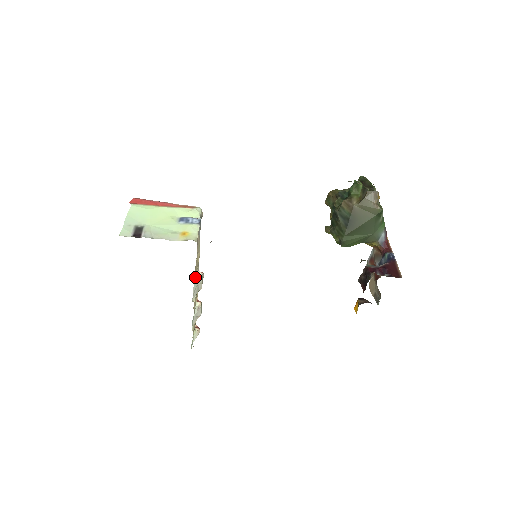
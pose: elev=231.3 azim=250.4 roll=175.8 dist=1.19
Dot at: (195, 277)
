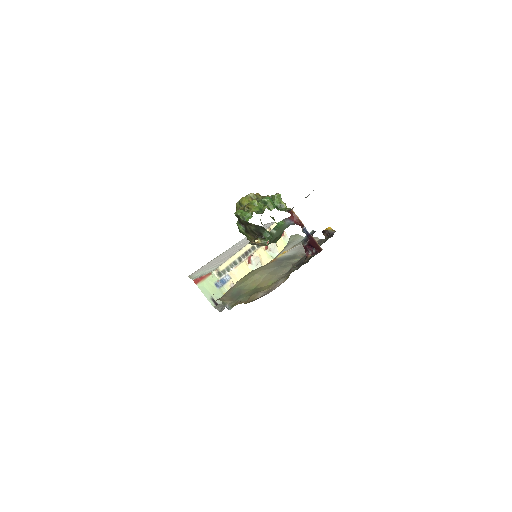
Dot at: occluded
